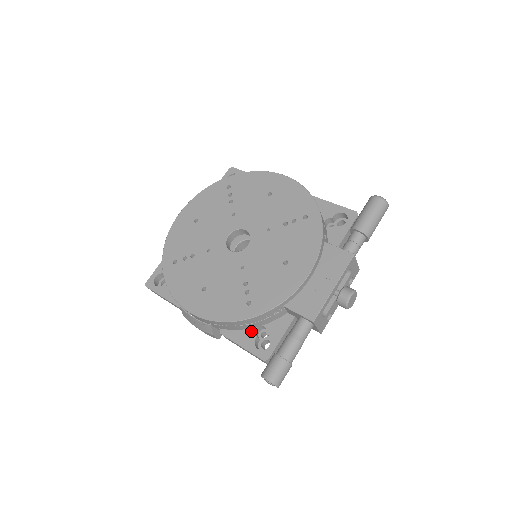
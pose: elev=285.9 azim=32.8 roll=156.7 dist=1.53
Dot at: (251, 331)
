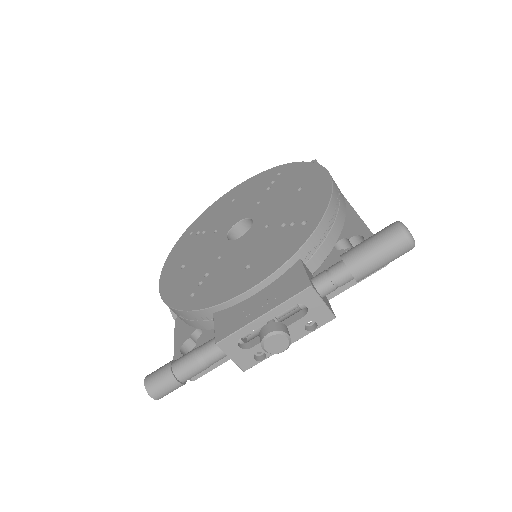
Dot at: (191, 330)
